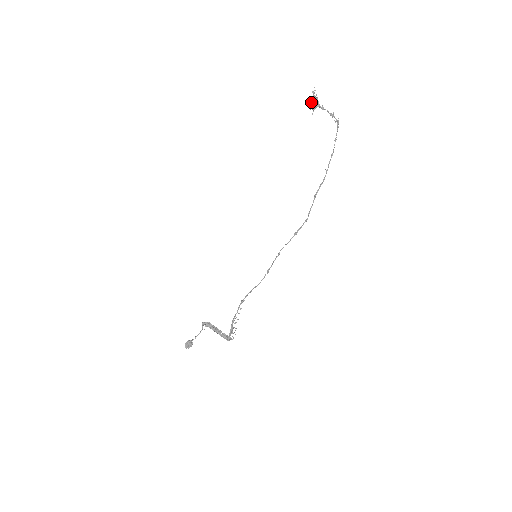
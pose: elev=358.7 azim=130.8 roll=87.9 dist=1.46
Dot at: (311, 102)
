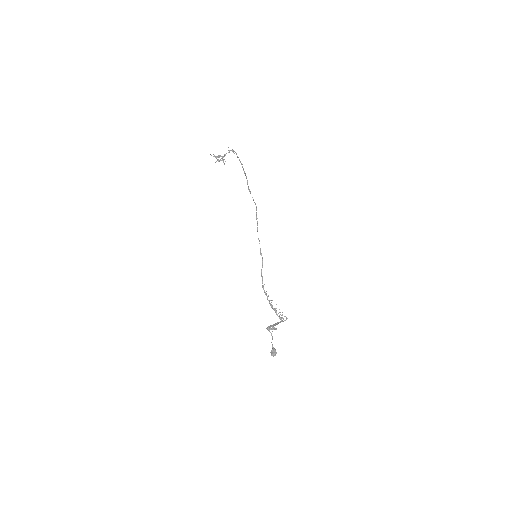
Dot at: occluded
